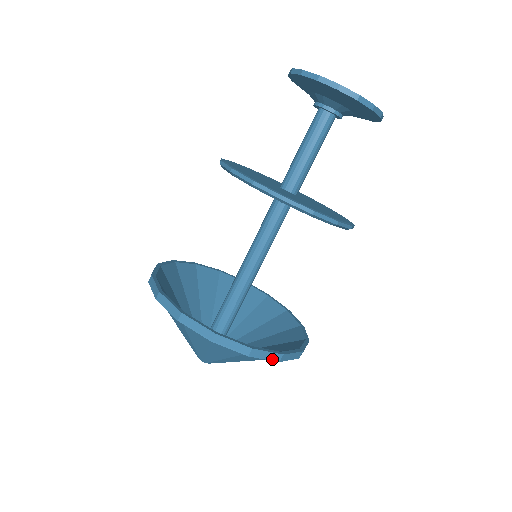
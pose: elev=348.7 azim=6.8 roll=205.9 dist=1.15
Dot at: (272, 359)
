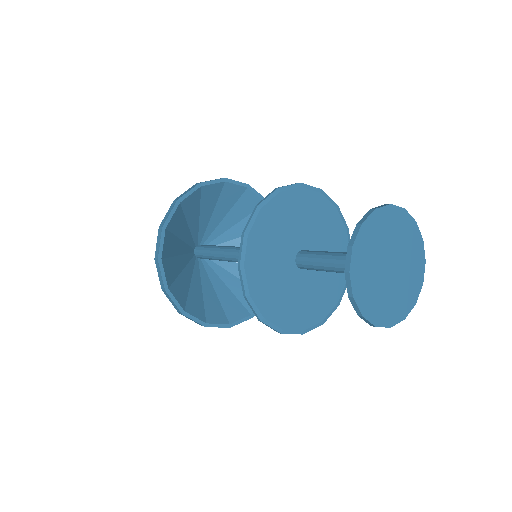
Dot at: (221, 326)
